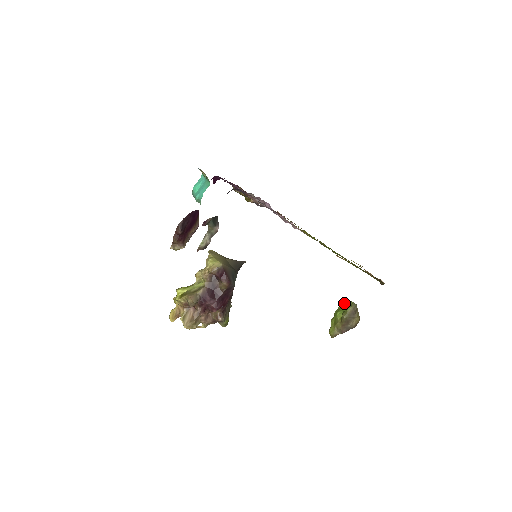
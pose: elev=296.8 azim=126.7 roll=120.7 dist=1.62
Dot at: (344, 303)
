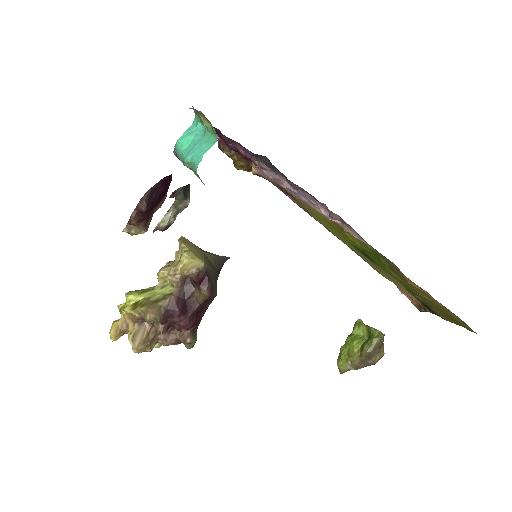
Dot at: (363, 329)
